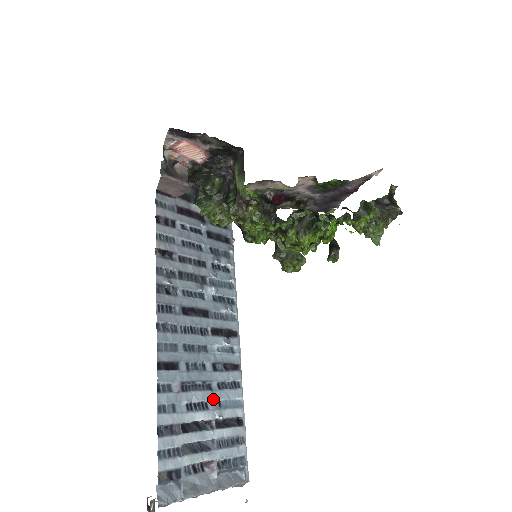
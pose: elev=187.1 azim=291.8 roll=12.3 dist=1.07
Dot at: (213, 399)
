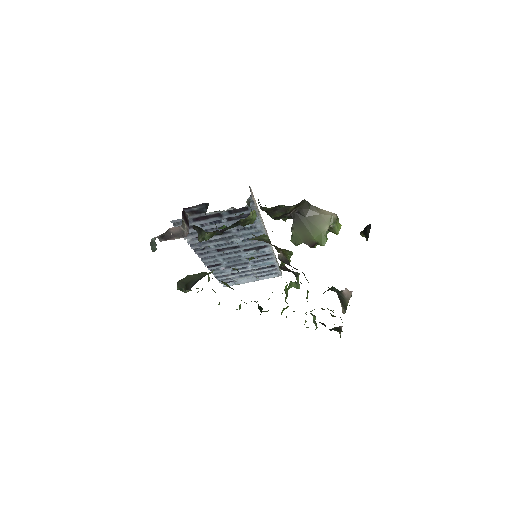
Dot at: (250, 266)
